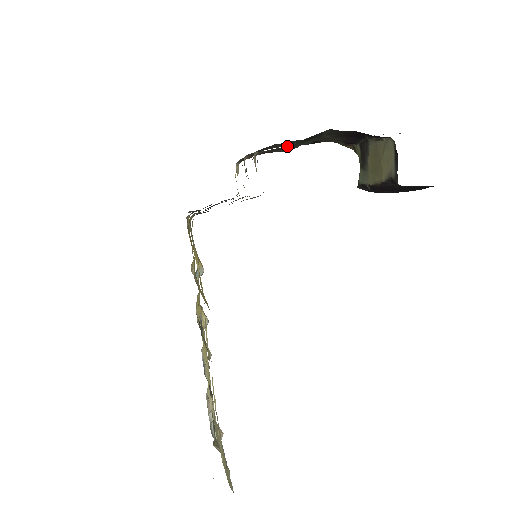
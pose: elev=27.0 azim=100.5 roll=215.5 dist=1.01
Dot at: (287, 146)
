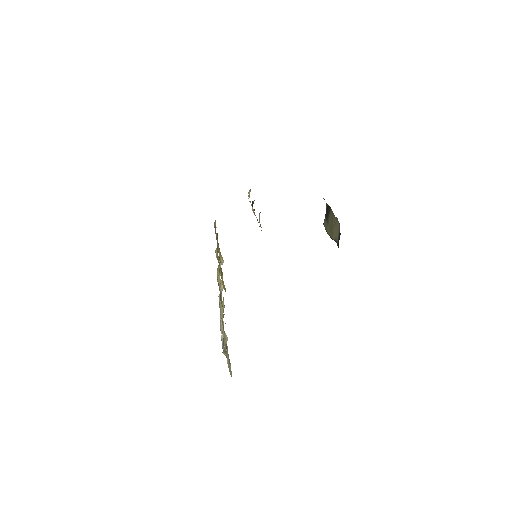
Dot at: occluded
